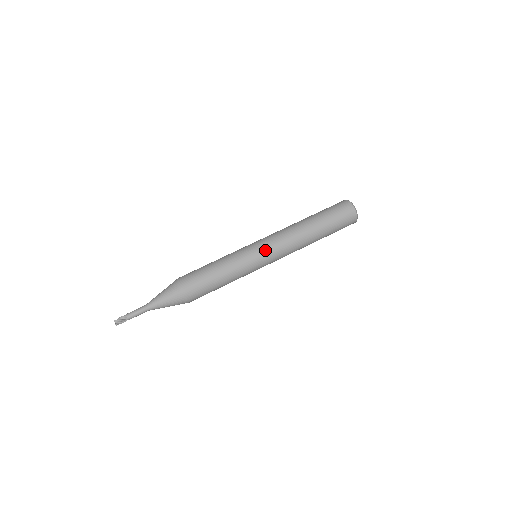
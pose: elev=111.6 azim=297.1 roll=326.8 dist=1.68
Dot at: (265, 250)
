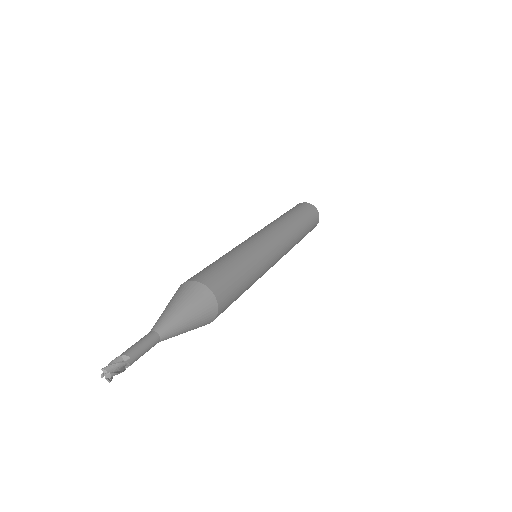
Dot at: (270, 238)
